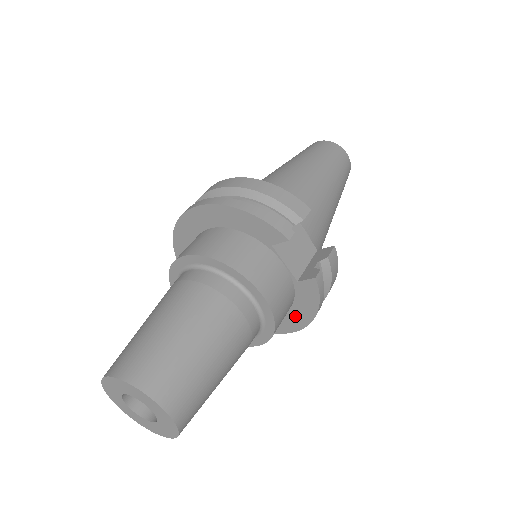
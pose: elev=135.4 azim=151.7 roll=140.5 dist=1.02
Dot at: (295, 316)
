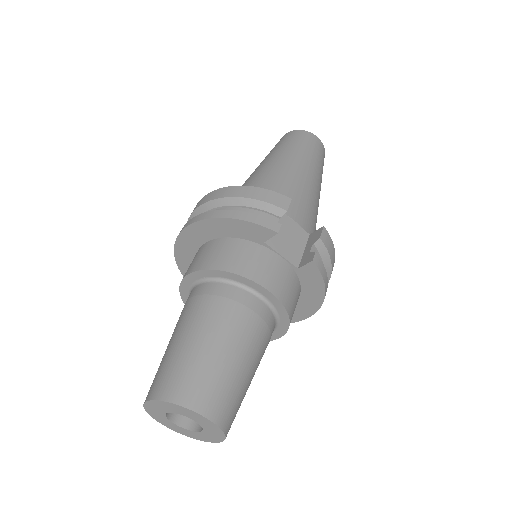
Dot at: (307, 301)
